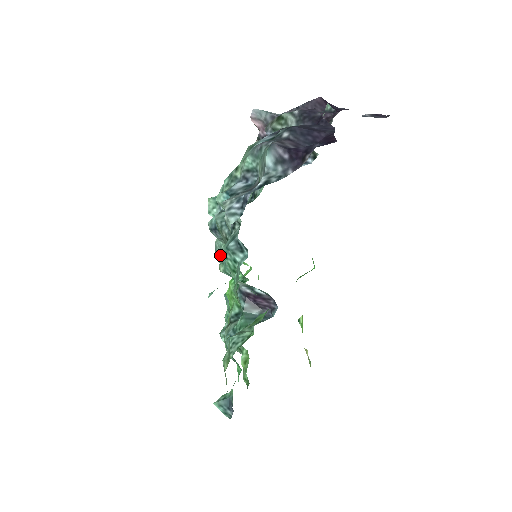
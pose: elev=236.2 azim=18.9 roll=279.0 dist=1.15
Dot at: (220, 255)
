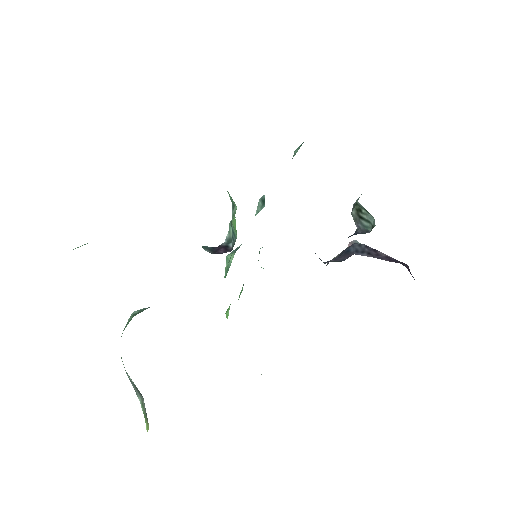
Dot at: (235, 250)
